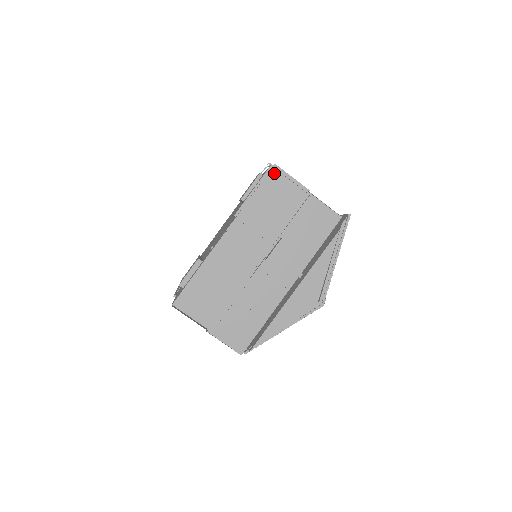
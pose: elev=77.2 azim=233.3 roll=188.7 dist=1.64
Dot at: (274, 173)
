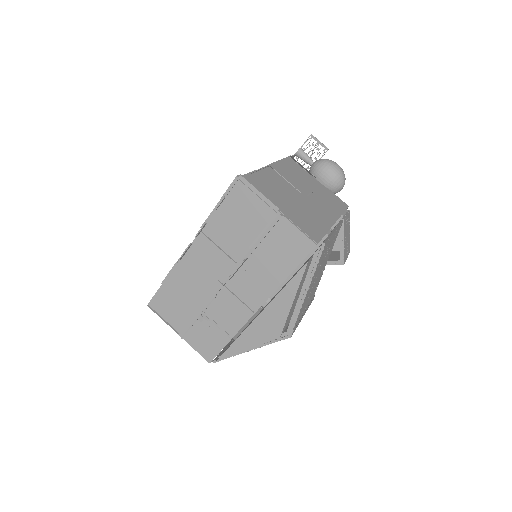
Dot at: (239, 185)
